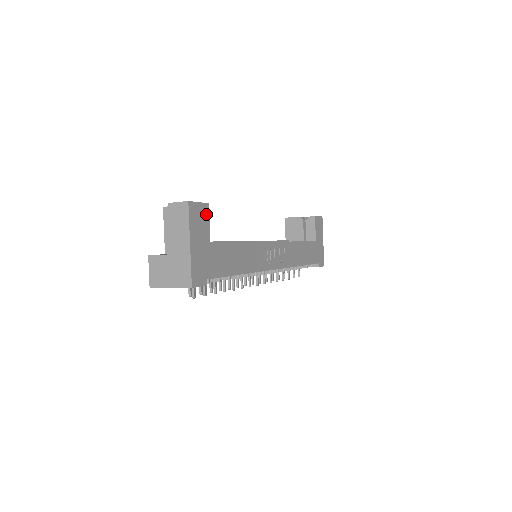
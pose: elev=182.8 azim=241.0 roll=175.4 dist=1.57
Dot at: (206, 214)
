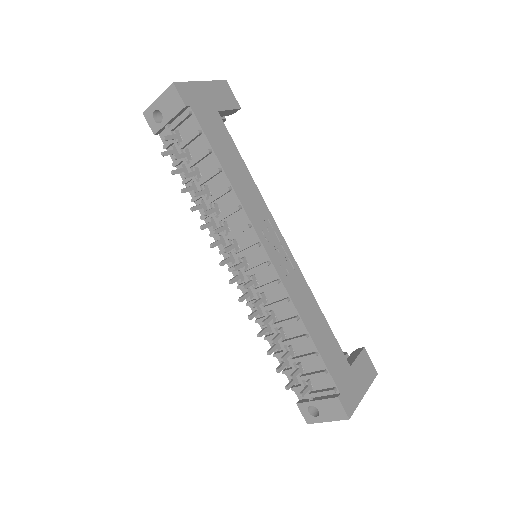
Dot at: (233, 105)
